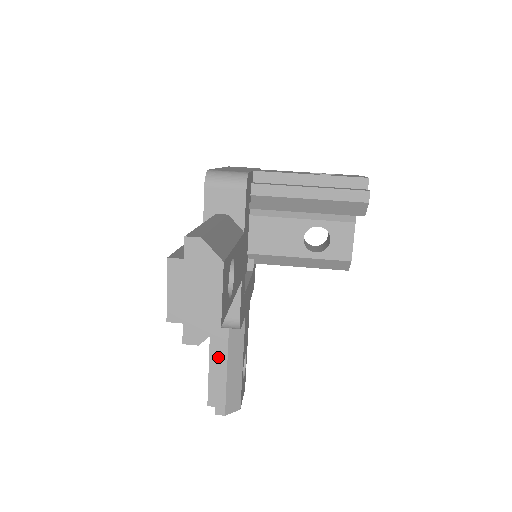
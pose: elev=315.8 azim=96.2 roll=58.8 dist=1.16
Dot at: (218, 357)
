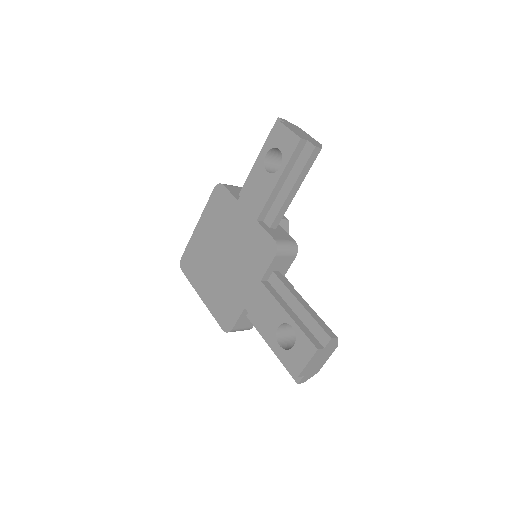
Dot at: (295, 296)
